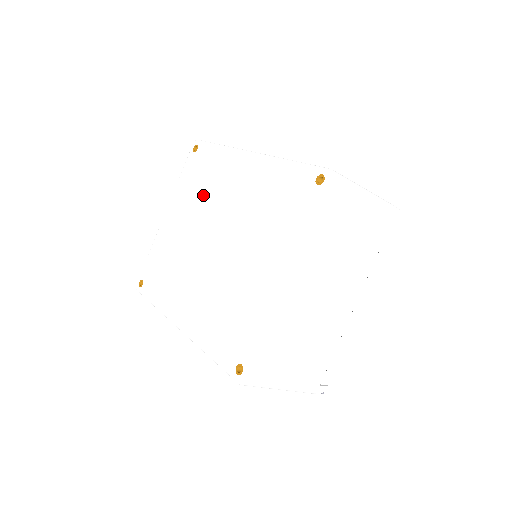
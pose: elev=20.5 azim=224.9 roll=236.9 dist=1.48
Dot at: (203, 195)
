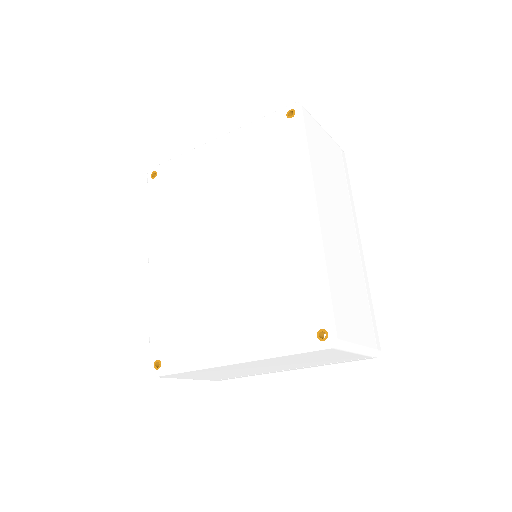
Dot at: (253, 180)
